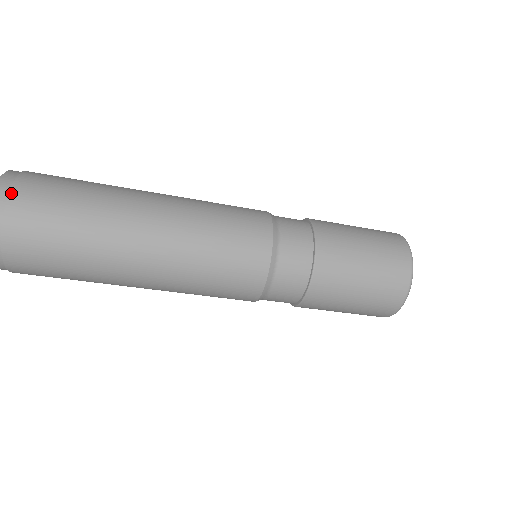
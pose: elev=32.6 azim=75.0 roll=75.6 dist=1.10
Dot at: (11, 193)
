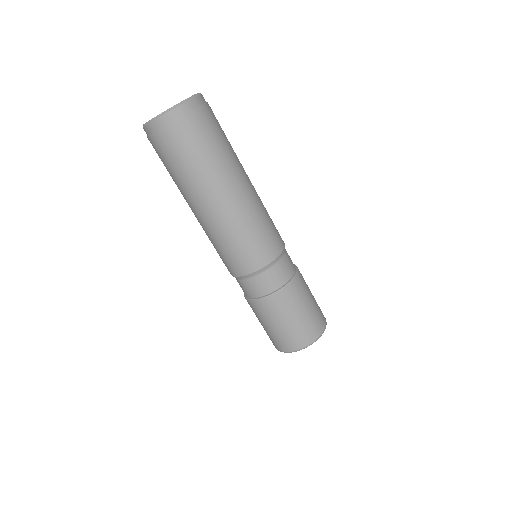
Dot at: (204, 105)
